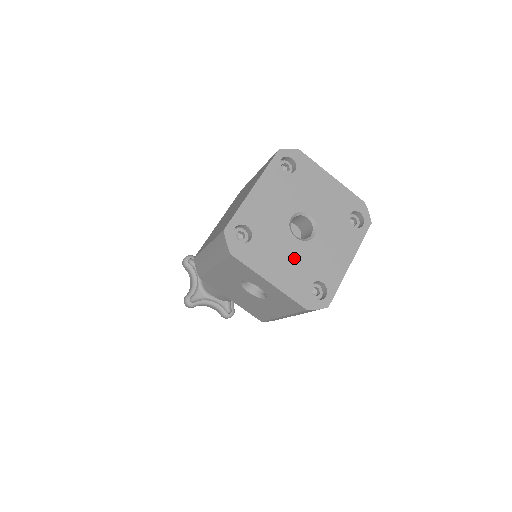
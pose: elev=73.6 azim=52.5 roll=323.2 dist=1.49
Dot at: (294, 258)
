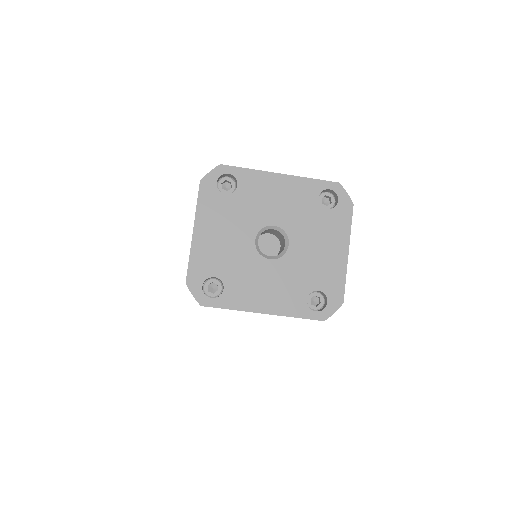
Dot at: (233, 246)
